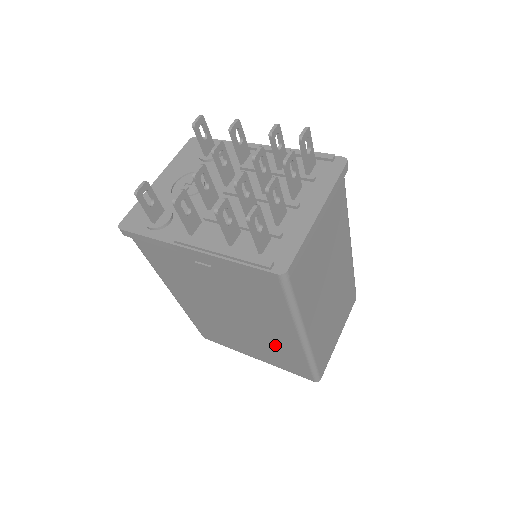
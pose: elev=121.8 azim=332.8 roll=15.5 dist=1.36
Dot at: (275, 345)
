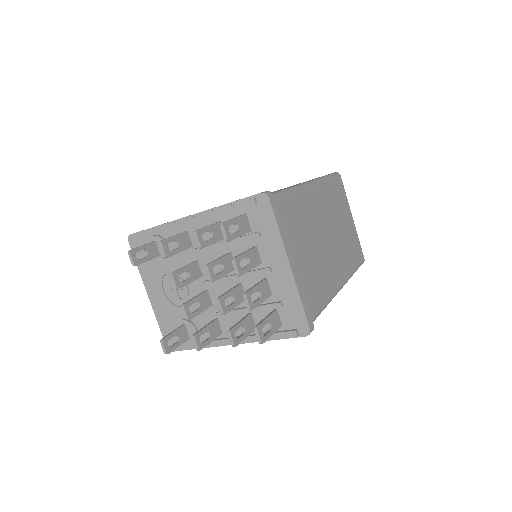
Dot at: occluded
